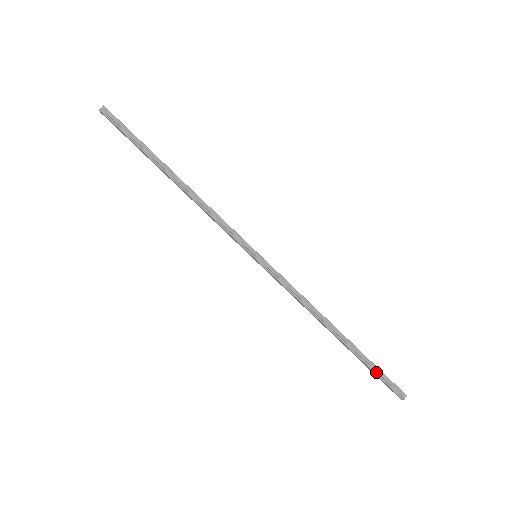
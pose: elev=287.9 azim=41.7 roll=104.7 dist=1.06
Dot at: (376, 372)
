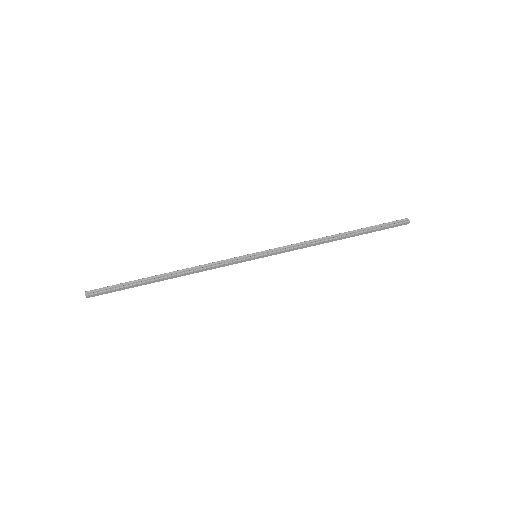
Dot at: (381, 227)
